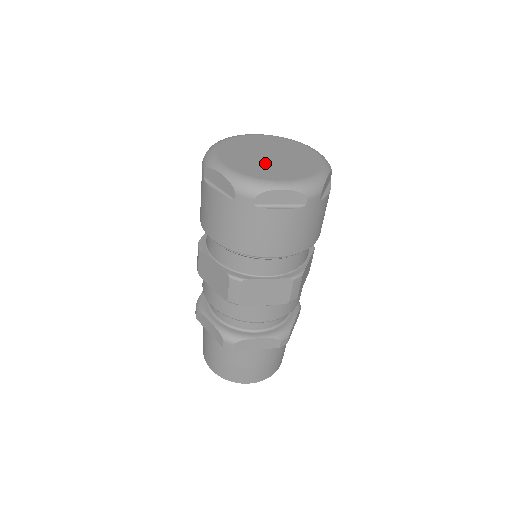
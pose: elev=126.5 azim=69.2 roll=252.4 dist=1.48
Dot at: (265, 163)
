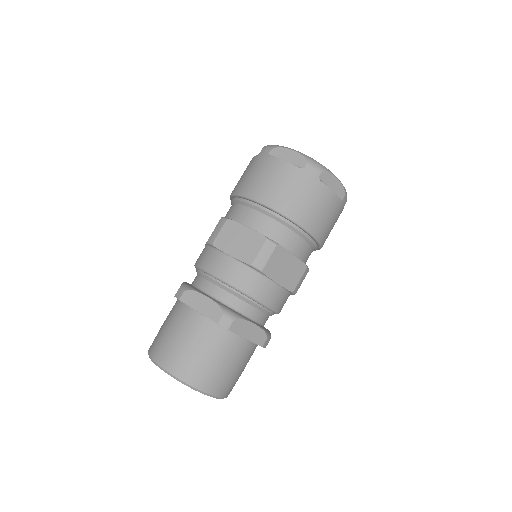
Dot at: occluded
